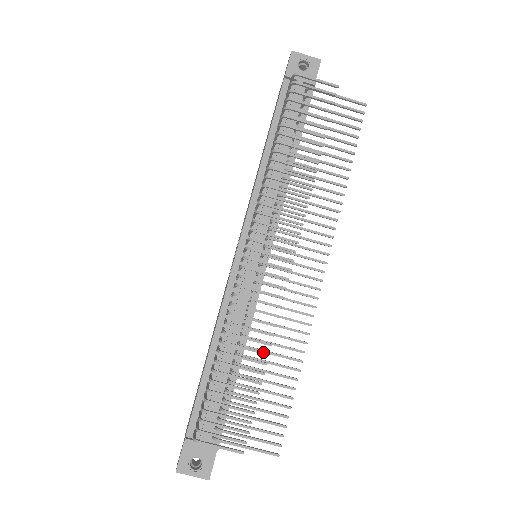
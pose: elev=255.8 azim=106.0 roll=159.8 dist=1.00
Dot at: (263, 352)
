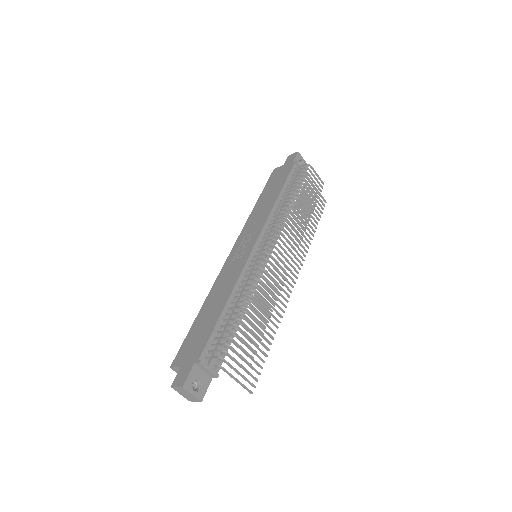
Dot at: (268, 313)
